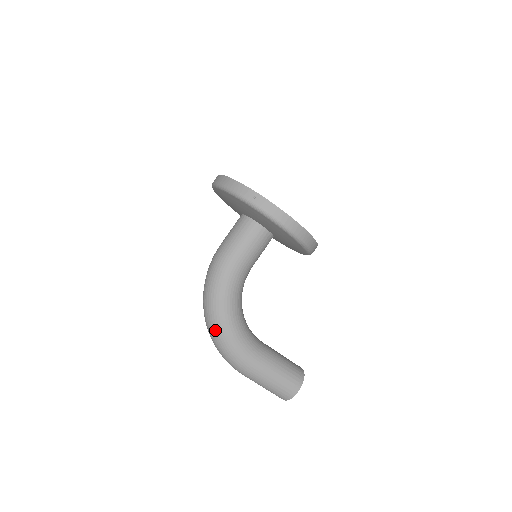
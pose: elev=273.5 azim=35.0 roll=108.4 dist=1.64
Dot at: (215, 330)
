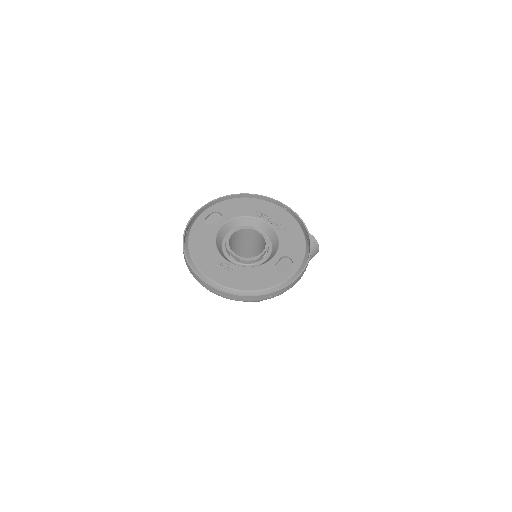
Dot at: occluded
